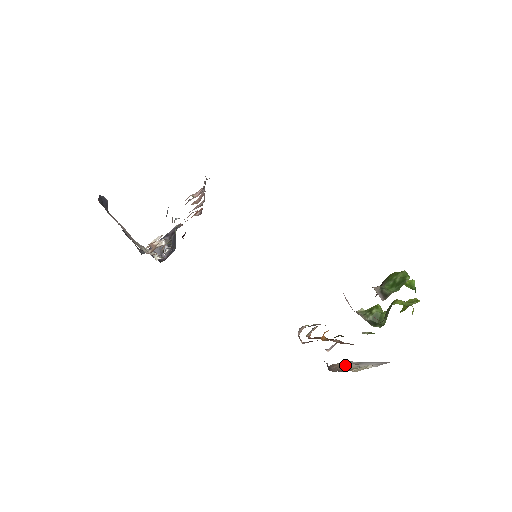
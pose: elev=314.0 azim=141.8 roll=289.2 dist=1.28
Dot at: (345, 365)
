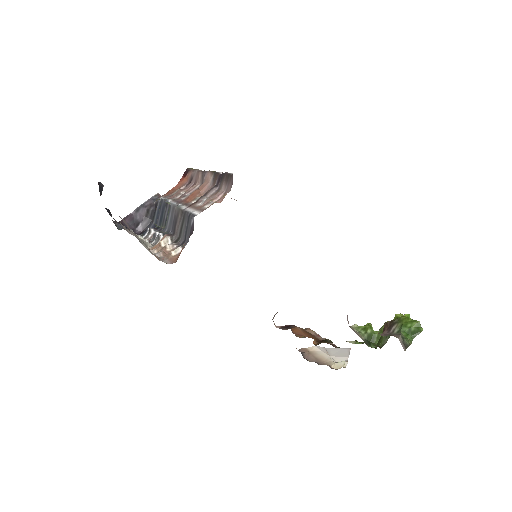
Dot at: (316, 353)
